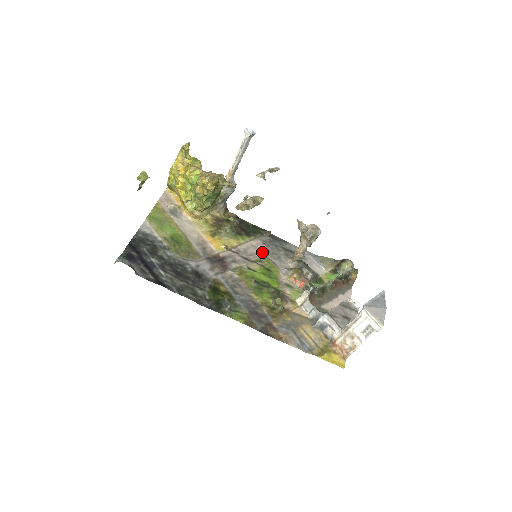
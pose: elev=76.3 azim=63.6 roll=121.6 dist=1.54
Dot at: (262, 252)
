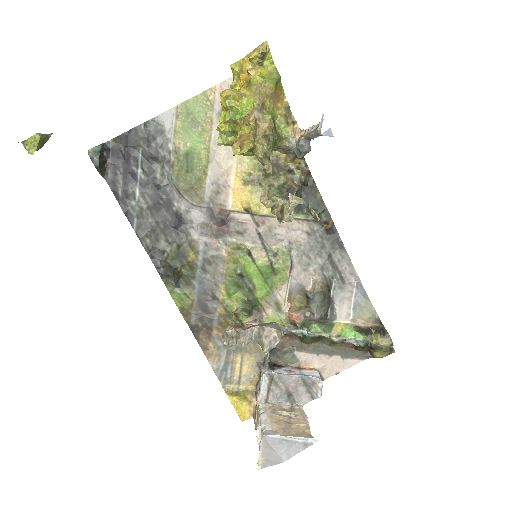
Dot at: (293, 243)
